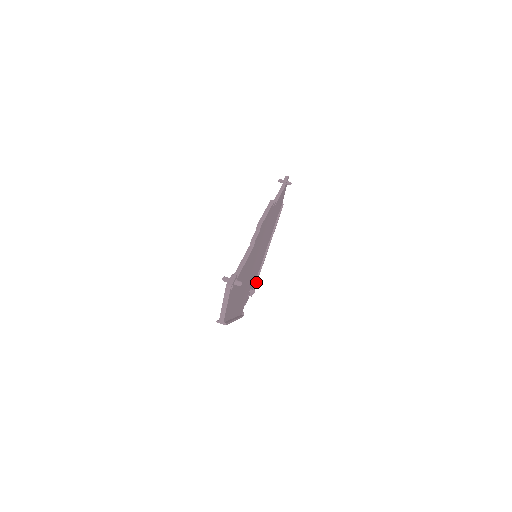
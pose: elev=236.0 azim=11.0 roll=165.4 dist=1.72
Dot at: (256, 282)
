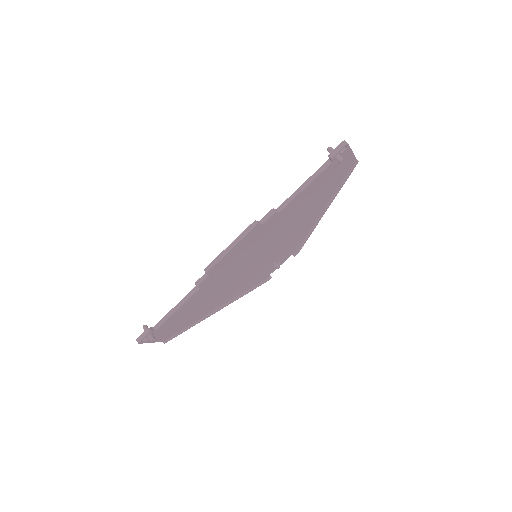
Dot at: (302, 244)
